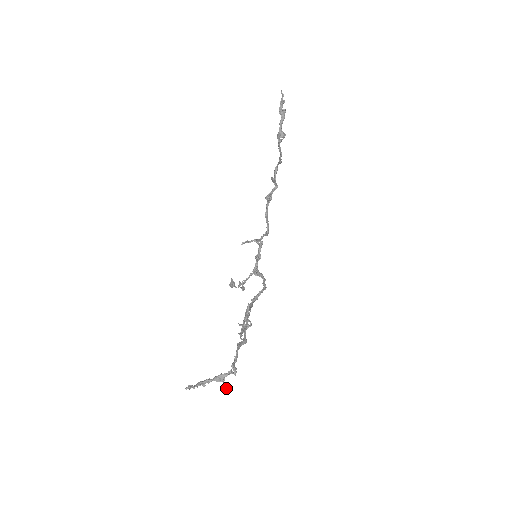
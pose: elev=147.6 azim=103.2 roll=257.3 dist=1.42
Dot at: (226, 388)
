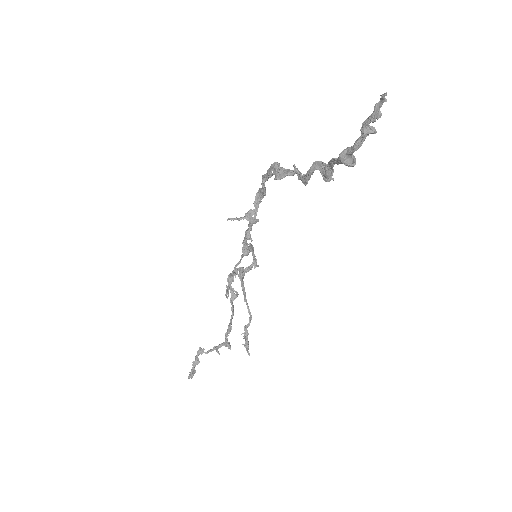
Dot at: occluded
